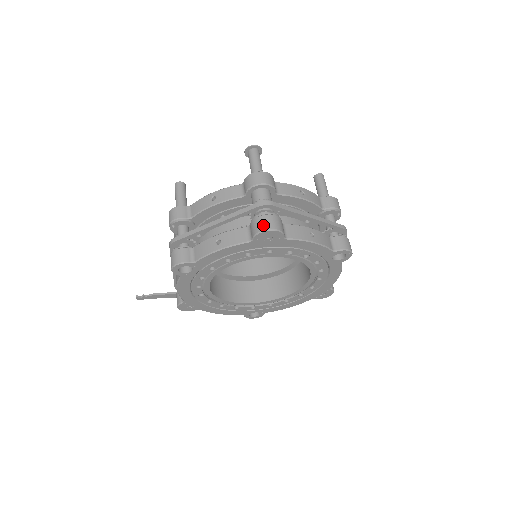
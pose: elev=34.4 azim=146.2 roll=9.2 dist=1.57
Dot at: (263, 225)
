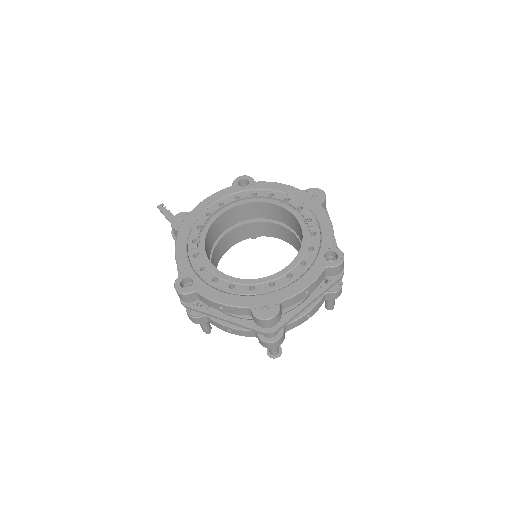
Dot at: occluded
